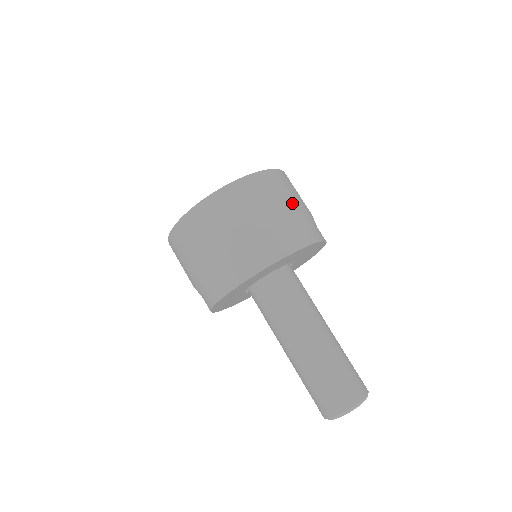
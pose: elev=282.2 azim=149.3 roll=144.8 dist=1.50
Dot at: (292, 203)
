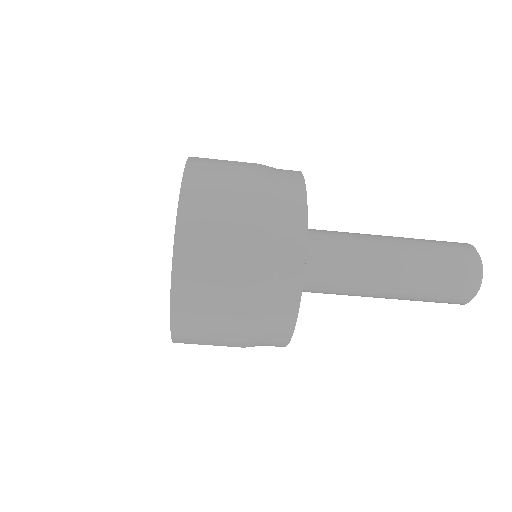
Dot at: (242, 187)
